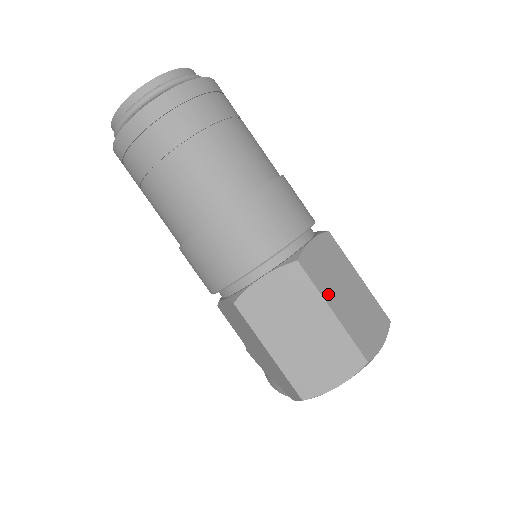
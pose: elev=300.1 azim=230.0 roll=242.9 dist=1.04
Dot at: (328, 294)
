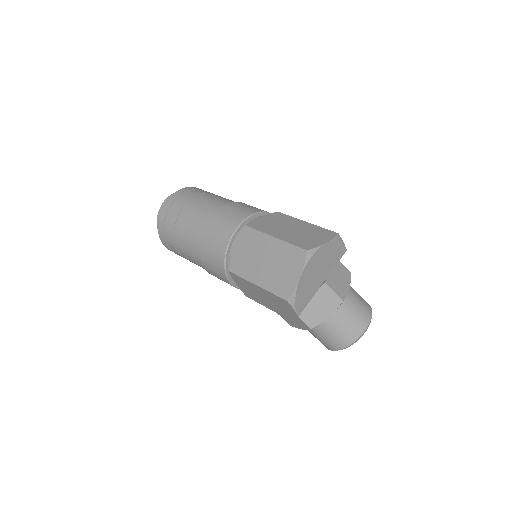
Dot at: (271, 232)
